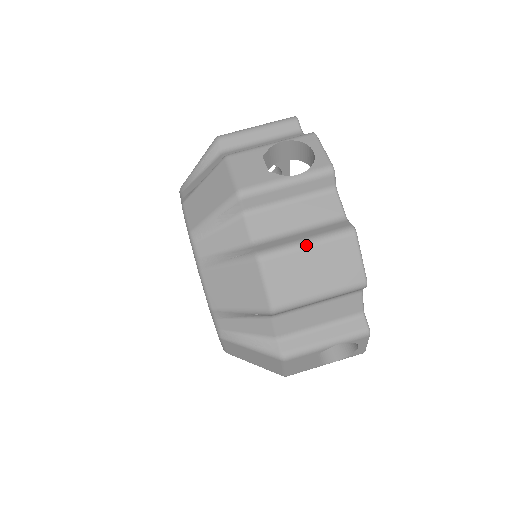
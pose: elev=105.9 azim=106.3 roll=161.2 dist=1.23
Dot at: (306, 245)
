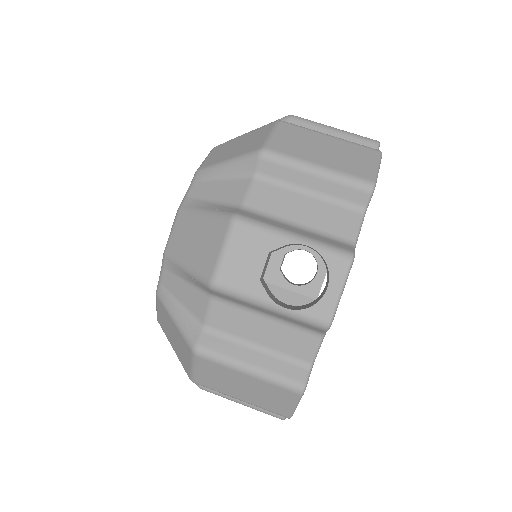
Dot at: (329, 135)
